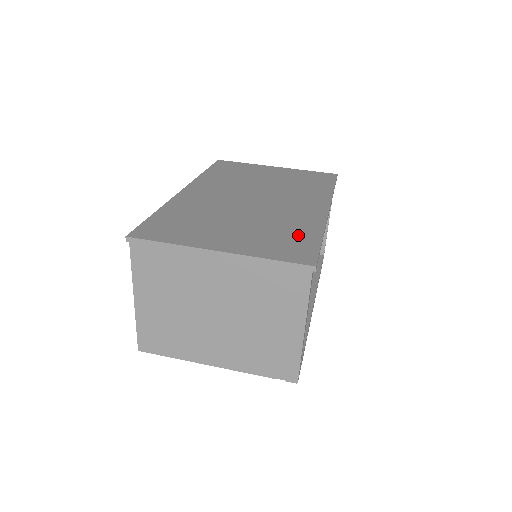
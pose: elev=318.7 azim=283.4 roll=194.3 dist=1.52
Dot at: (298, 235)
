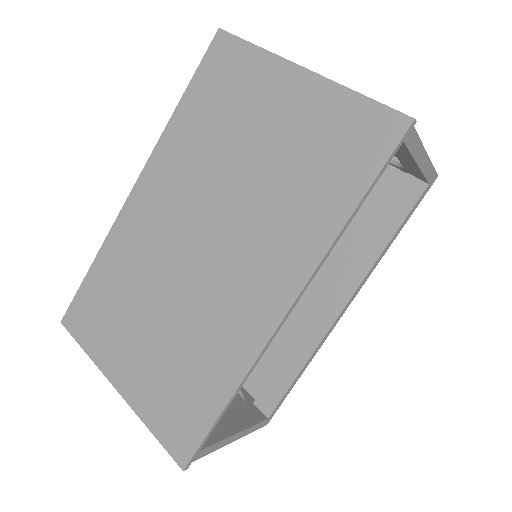
Dot at: (201, 386)
